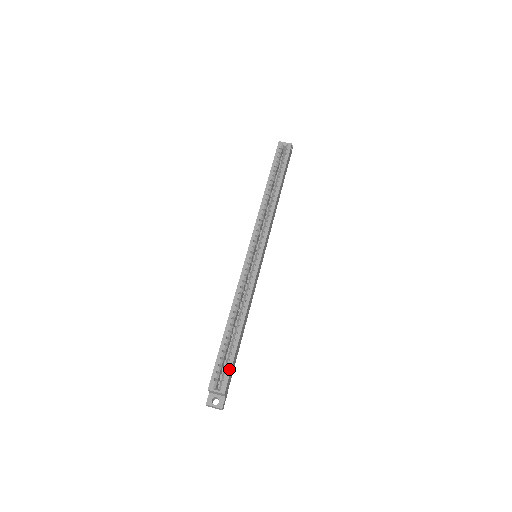
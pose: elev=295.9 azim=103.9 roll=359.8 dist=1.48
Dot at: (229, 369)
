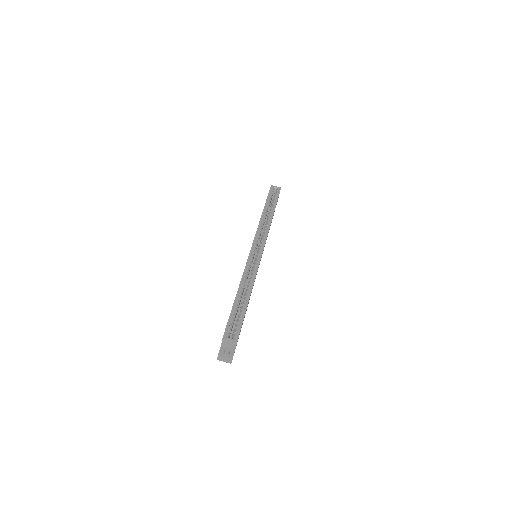
Dot at: (240, 324)
